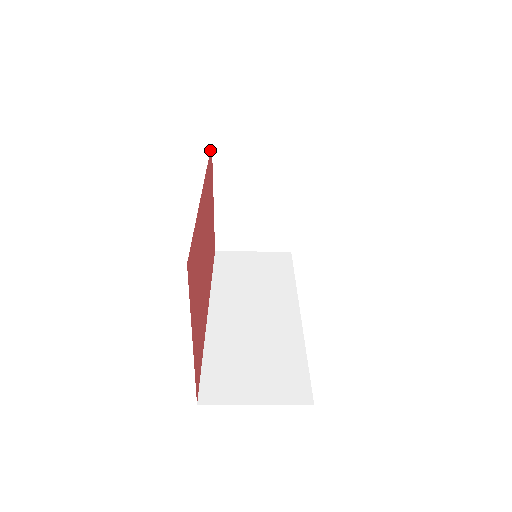
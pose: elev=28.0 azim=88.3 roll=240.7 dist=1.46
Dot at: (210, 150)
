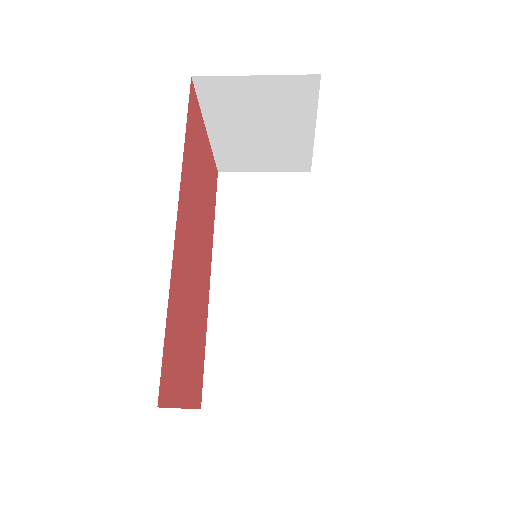
Dot at: occluded
